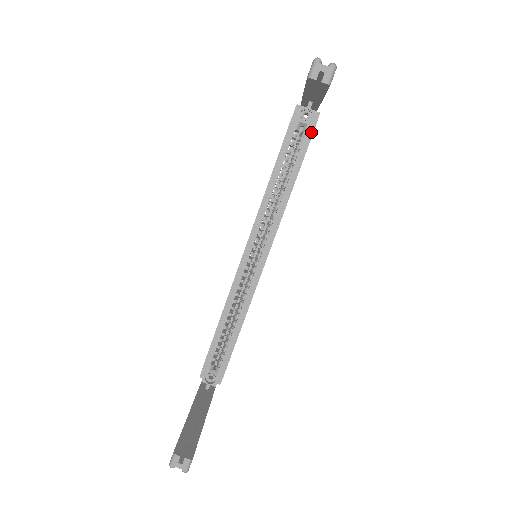
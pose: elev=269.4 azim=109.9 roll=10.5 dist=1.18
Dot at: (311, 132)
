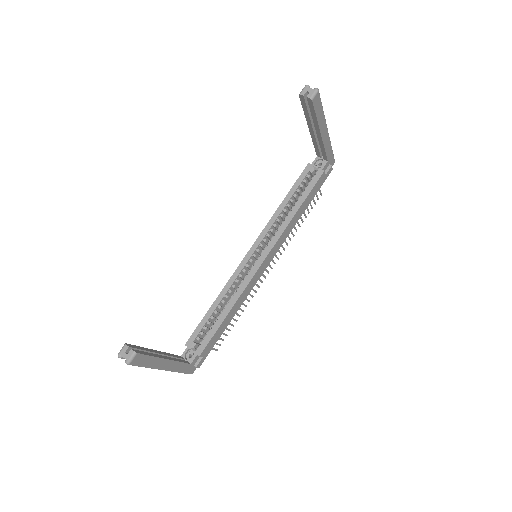
Dot at: (320, 174)
